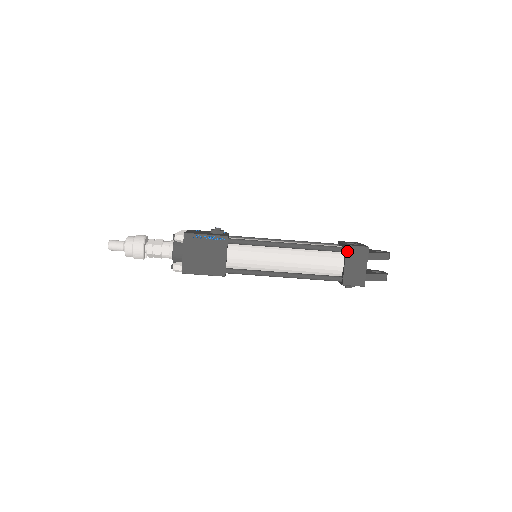
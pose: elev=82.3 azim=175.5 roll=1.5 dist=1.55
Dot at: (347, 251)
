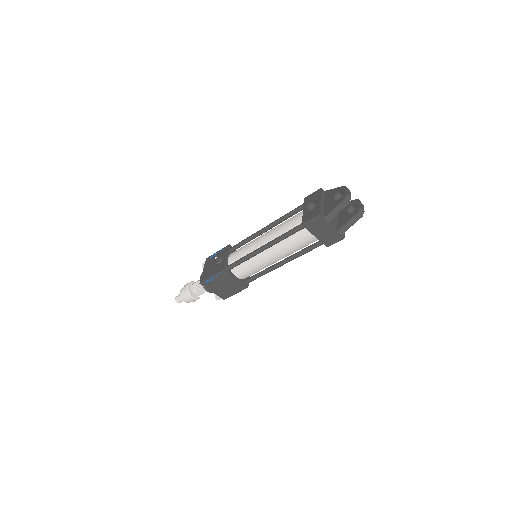
Dot at: (306, 228)
